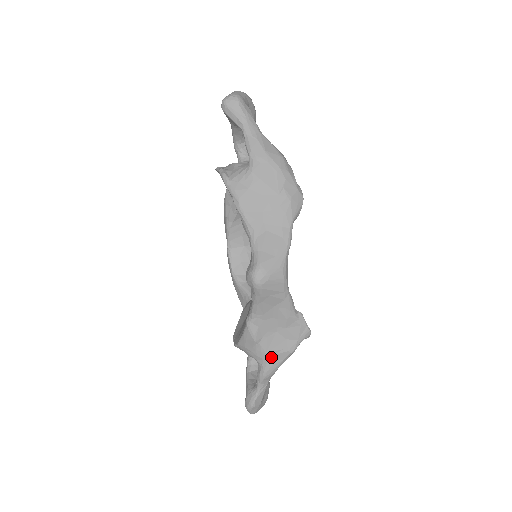
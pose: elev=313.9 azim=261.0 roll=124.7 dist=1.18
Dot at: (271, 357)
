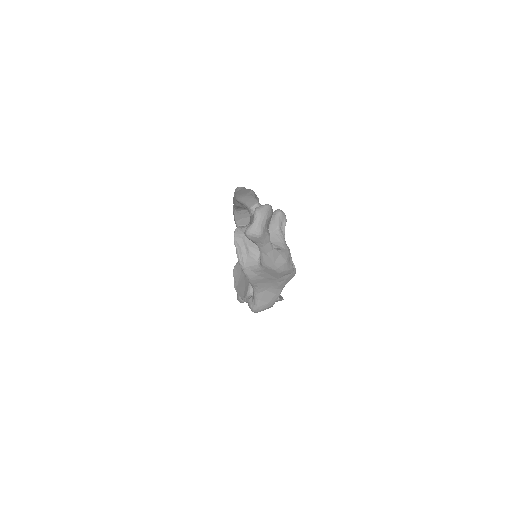
Dot at: occluded
